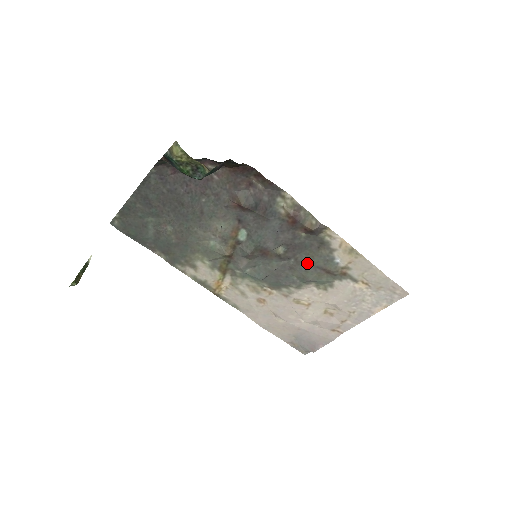
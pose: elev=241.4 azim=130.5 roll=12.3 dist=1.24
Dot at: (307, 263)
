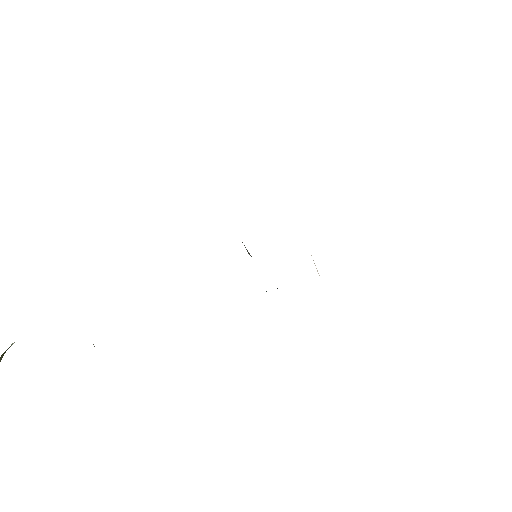
Dot at: occluded
